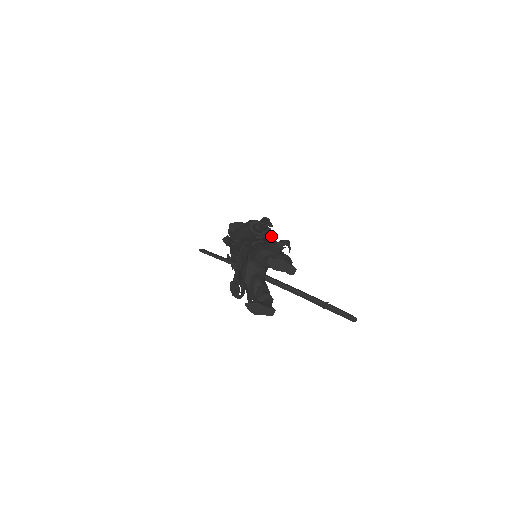
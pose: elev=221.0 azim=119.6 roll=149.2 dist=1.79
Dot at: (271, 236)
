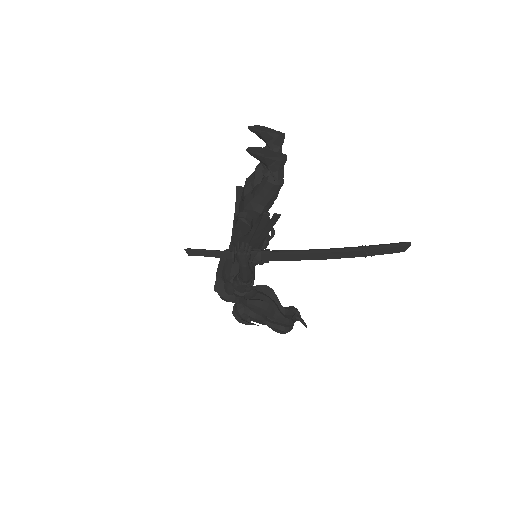
Dot at: (271, 291)
